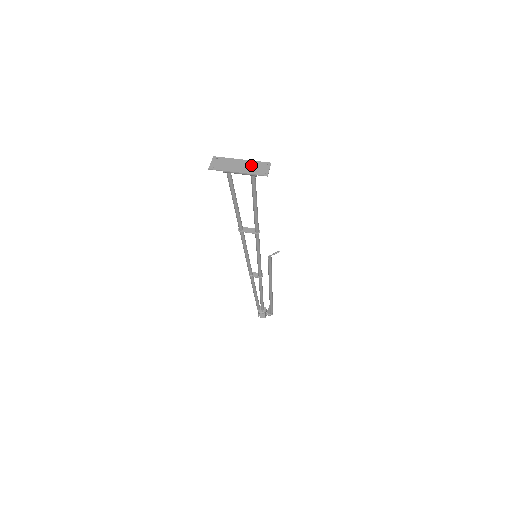
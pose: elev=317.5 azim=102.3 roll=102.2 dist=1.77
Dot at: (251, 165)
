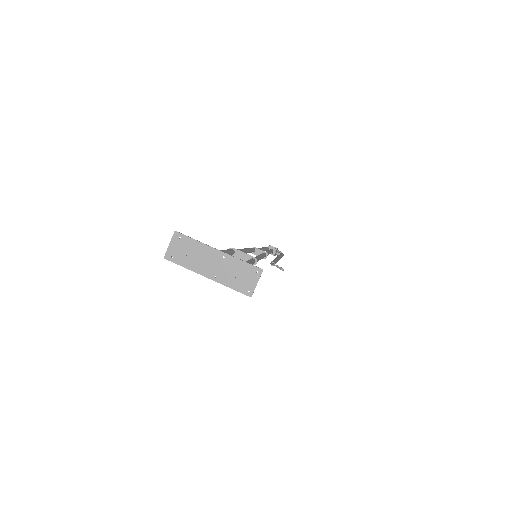
Dot at: (230, 267)
